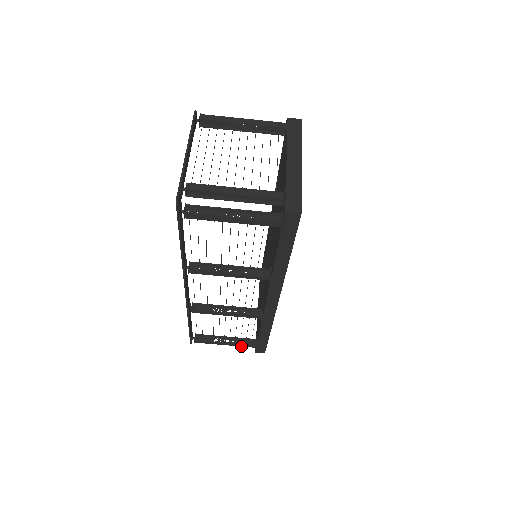
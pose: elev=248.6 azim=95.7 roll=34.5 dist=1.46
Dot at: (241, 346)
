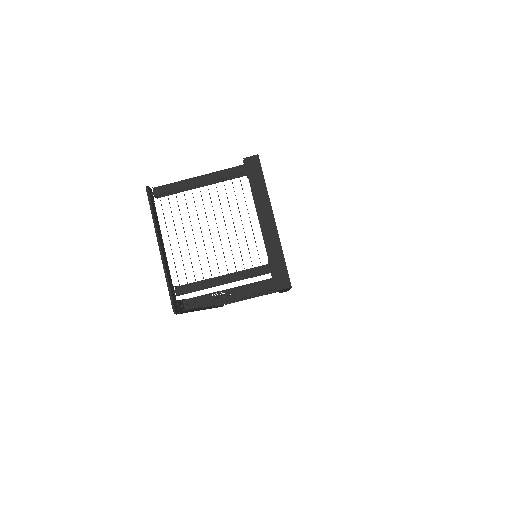
Dot at: occluded
